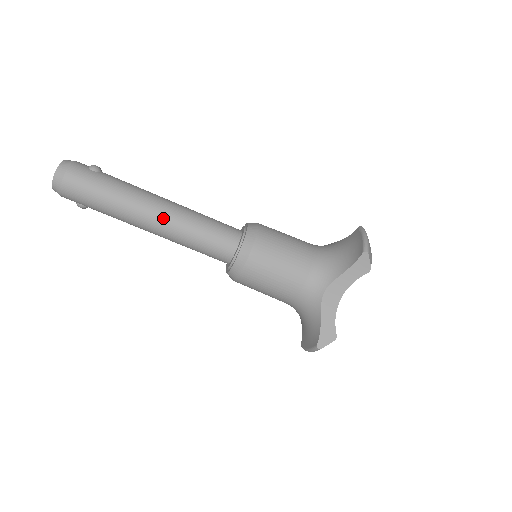
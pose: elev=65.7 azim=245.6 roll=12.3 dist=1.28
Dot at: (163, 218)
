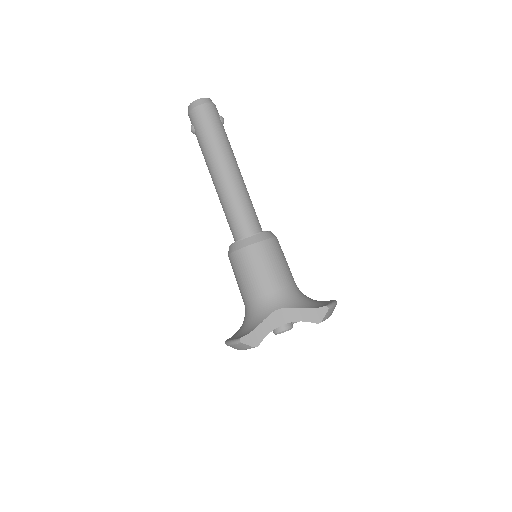
Dot at: (230, 176)
